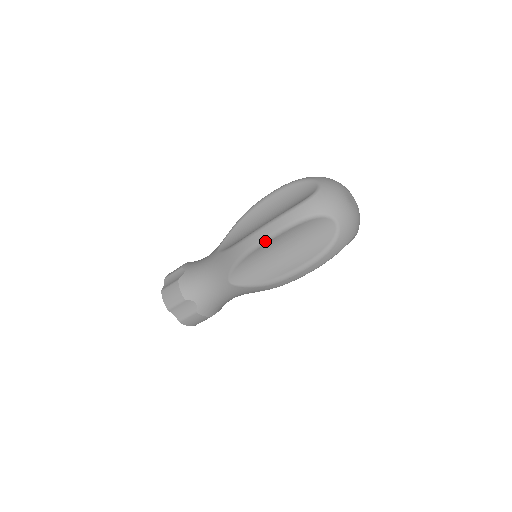
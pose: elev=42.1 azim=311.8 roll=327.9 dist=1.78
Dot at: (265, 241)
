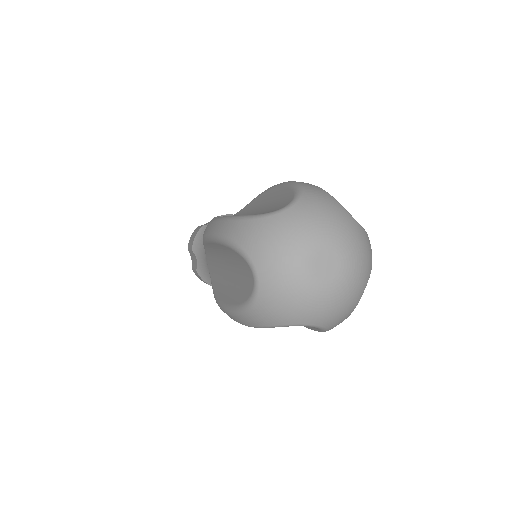
Dot at: (207, 239)
